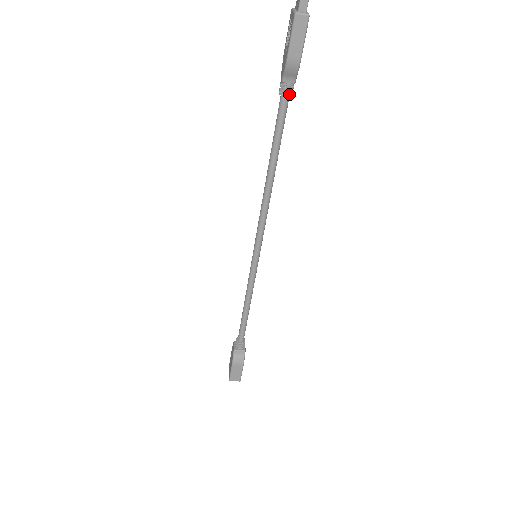
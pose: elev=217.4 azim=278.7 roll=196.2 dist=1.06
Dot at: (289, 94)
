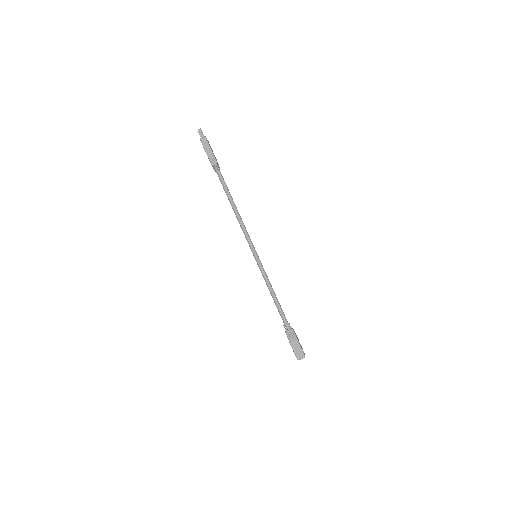
Dot at: (218, 169)
